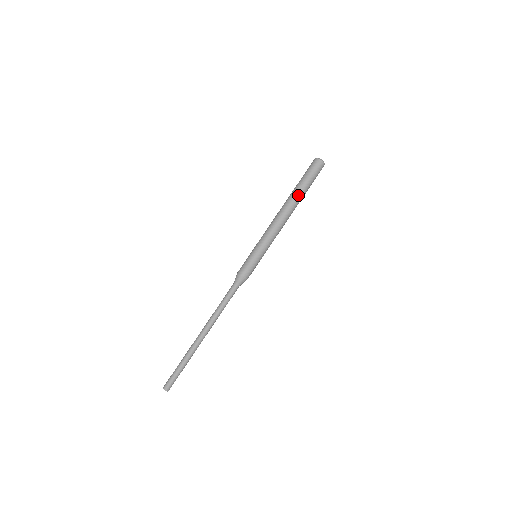
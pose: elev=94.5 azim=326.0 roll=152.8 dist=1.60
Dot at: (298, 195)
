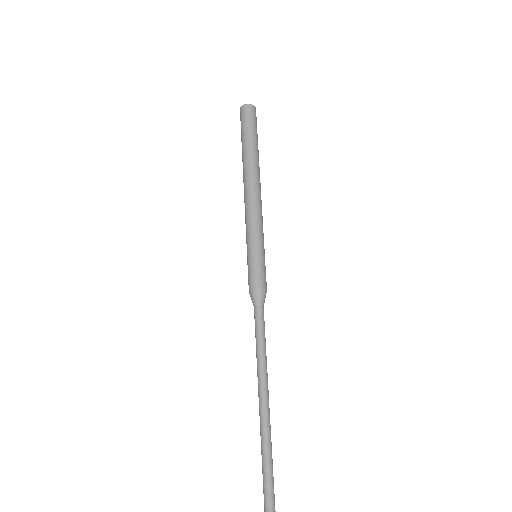
Dot at: (245, 157)
